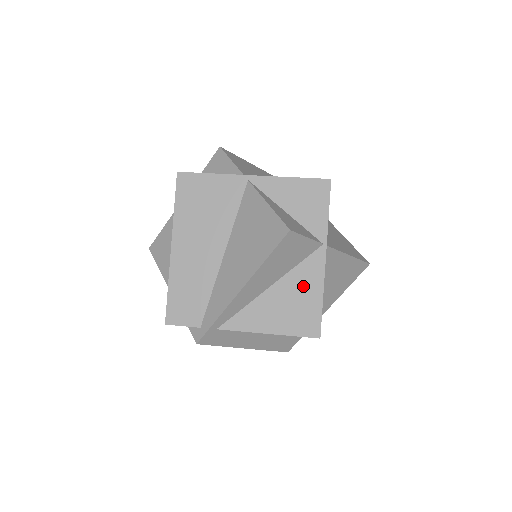
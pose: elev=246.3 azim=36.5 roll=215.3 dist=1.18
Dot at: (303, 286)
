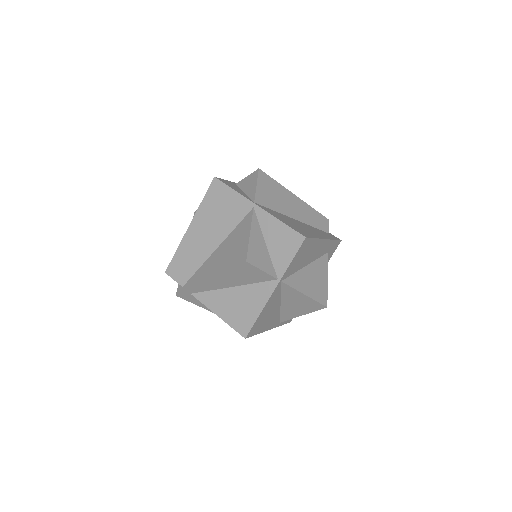
Dot at: (252, 299)
